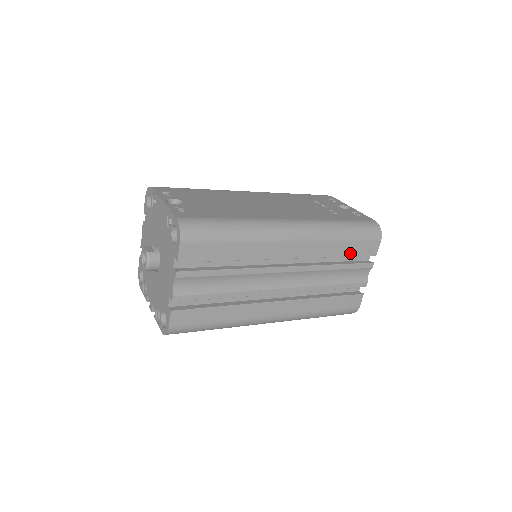
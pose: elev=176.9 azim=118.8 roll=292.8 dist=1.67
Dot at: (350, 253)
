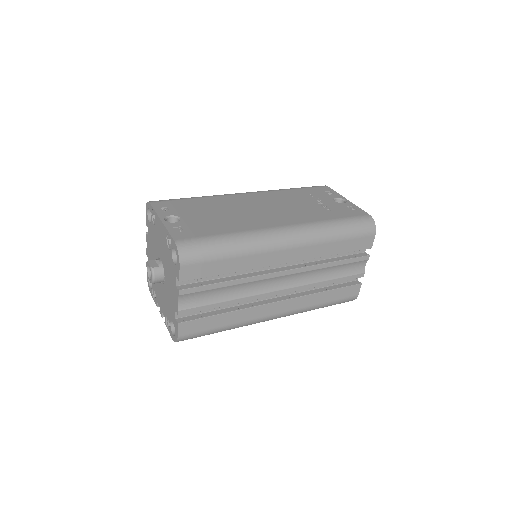
Dot at: (345, 250)
